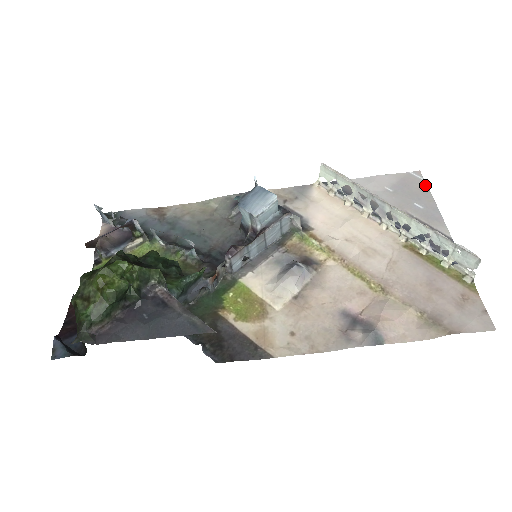
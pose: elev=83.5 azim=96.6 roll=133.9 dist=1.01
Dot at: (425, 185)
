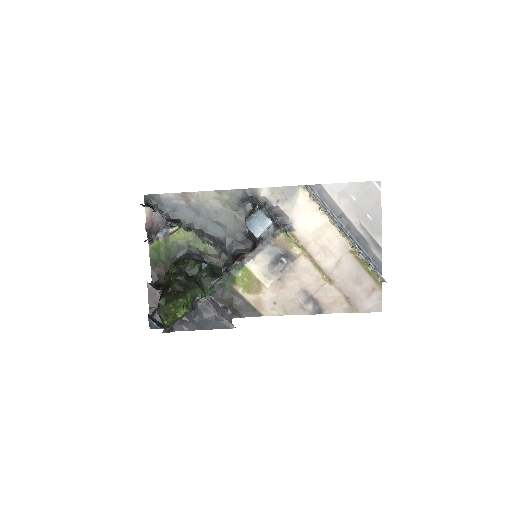
Dot at: (380, 197)
